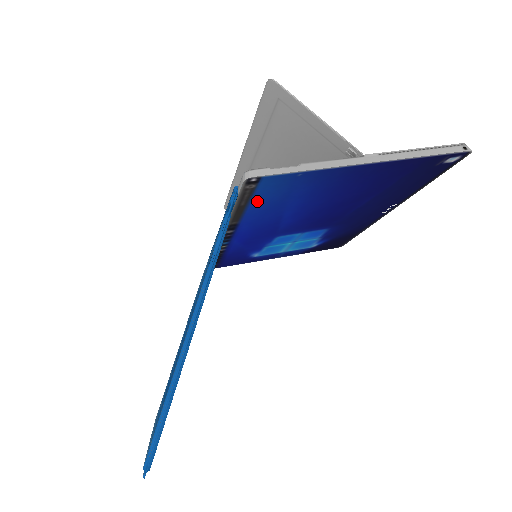
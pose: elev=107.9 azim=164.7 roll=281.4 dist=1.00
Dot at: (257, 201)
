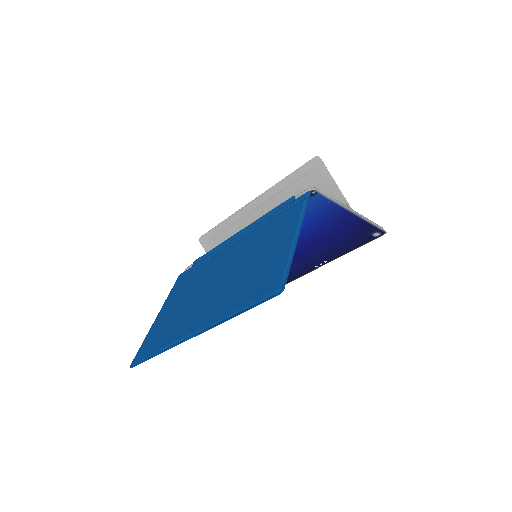
Dot at: occluded
